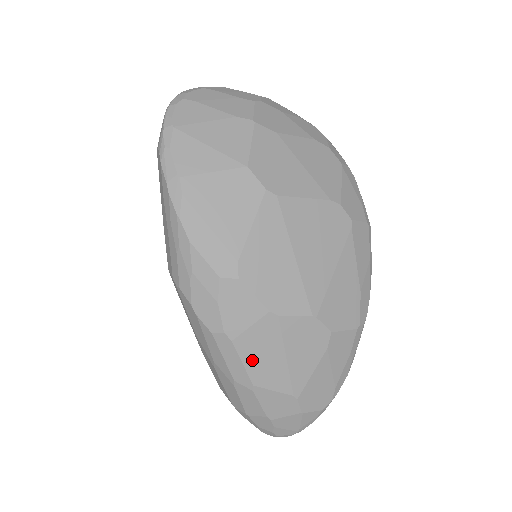
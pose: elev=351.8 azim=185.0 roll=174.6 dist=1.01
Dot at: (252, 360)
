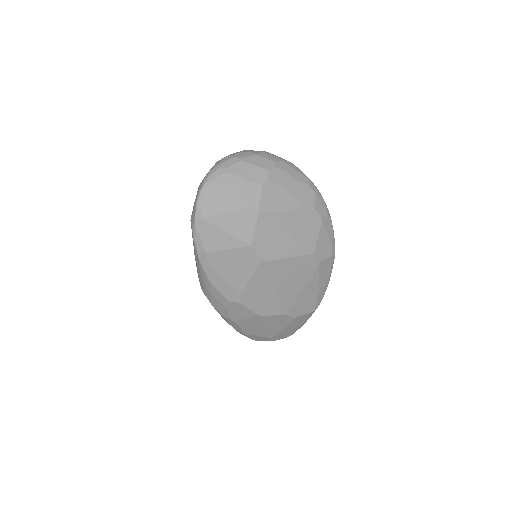
Dot at: (246, 327)
